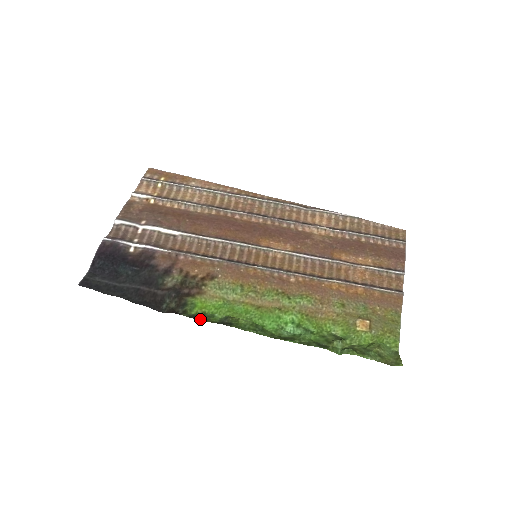
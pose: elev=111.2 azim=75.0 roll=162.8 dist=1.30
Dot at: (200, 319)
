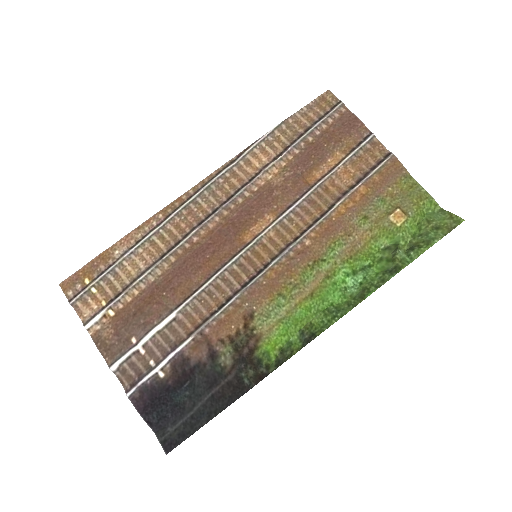
Dot at: (287, 359)
